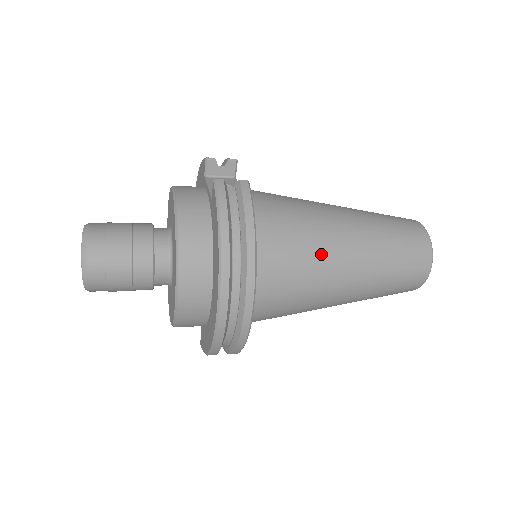
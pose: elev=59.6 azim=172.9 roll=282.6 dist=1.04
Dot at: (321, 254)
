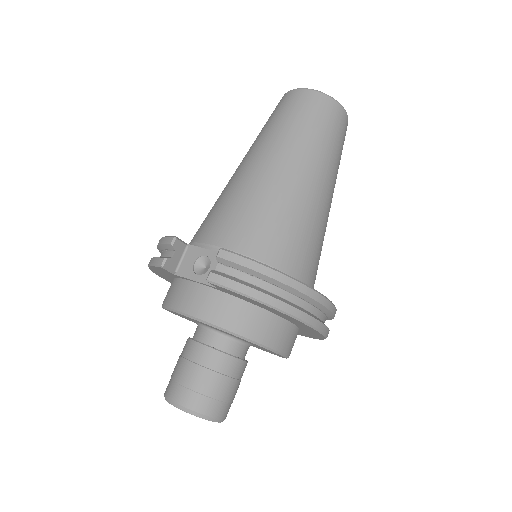
Dot at: (301, 209)
